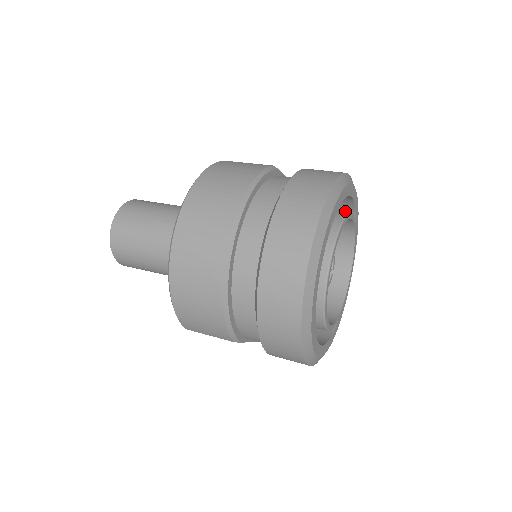
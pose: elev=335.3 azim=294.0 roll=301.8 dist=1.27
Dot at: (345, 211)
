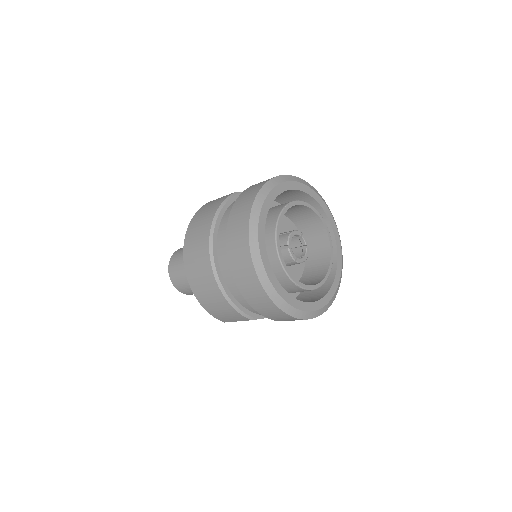
Dot at: (289, 202)
